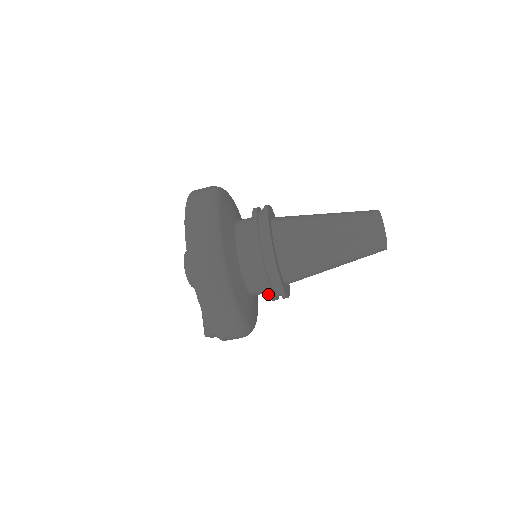
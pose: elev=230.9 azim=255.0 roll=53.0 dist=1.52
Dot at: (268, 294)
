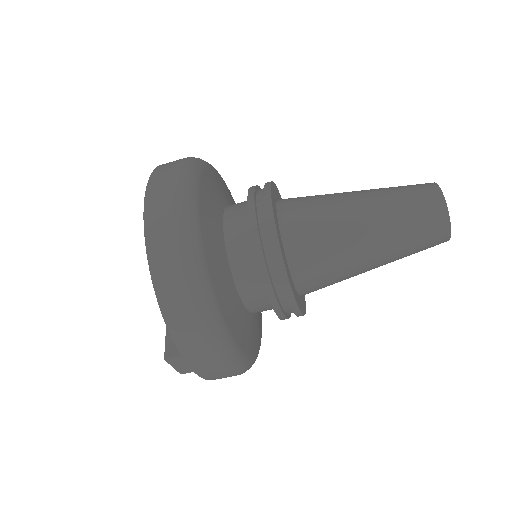
Dot at: occluded
